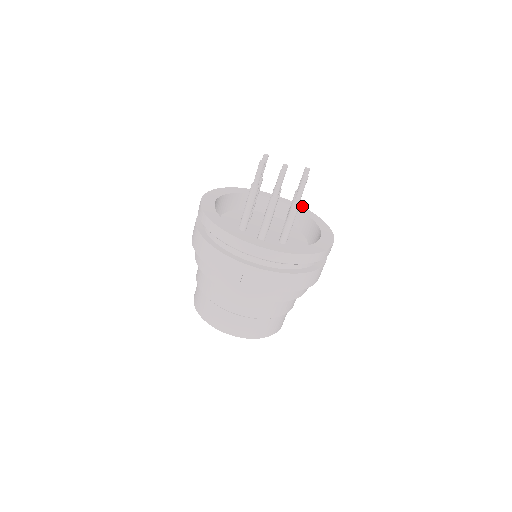
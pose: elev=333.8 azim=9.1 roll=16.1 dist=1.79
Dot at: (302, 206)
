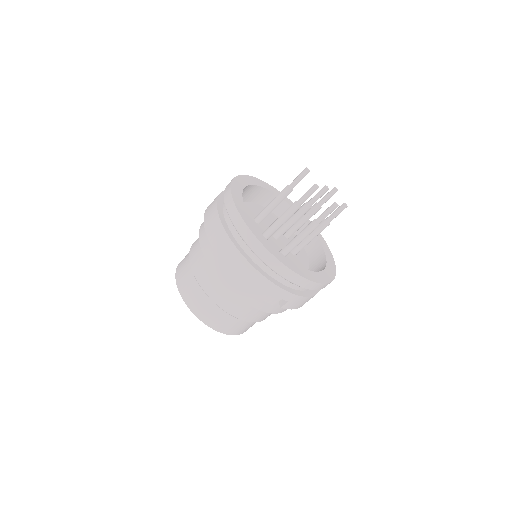
Dot at: occluded
